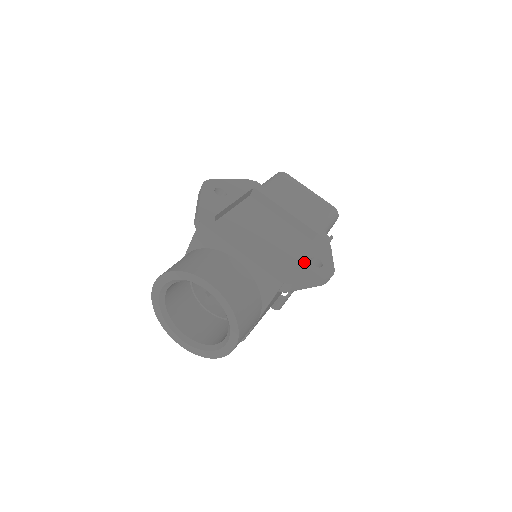
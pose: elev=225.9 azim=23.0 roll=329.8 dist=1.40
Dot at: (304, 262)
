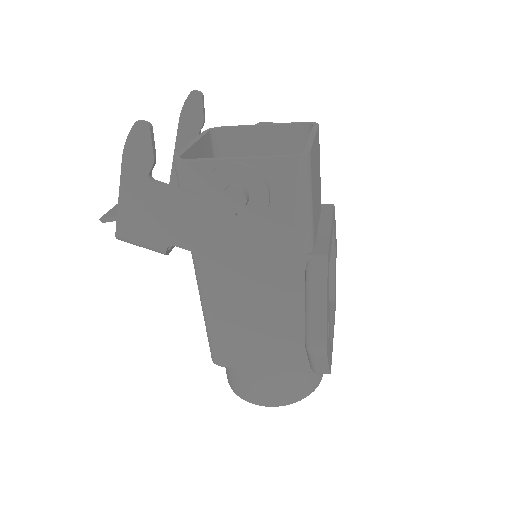
Dot at: occluded
